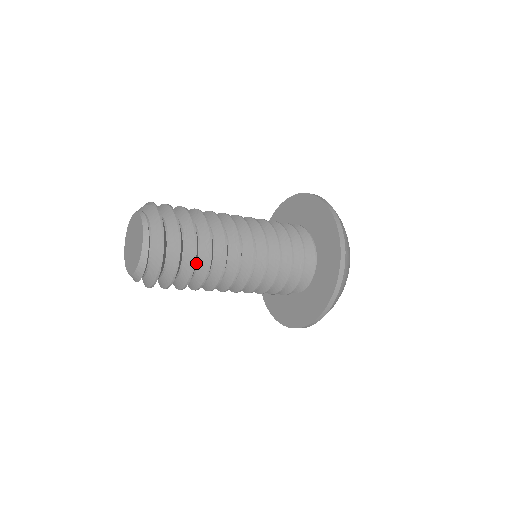
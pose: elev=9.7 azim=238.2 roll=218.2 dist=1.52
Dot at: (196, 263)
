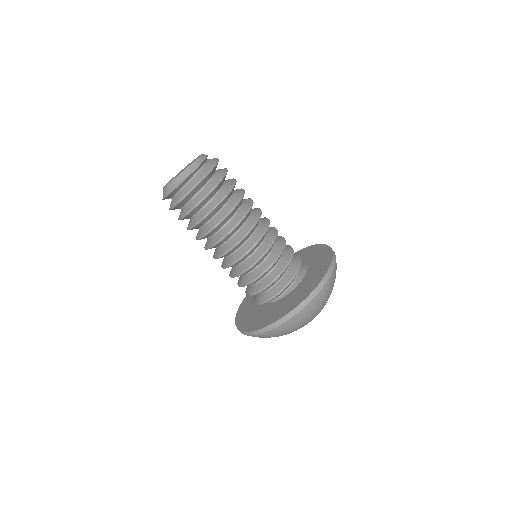
Dot at: occluded
